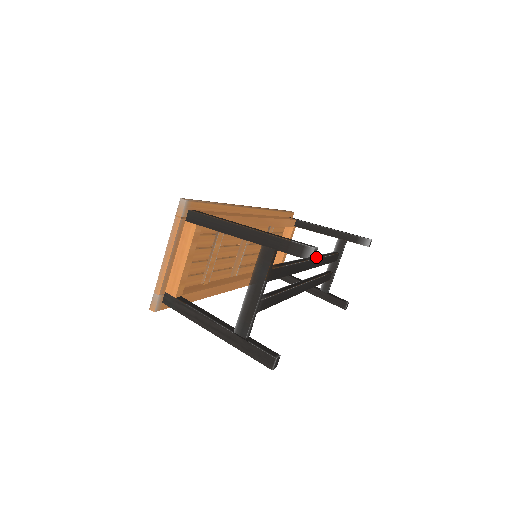
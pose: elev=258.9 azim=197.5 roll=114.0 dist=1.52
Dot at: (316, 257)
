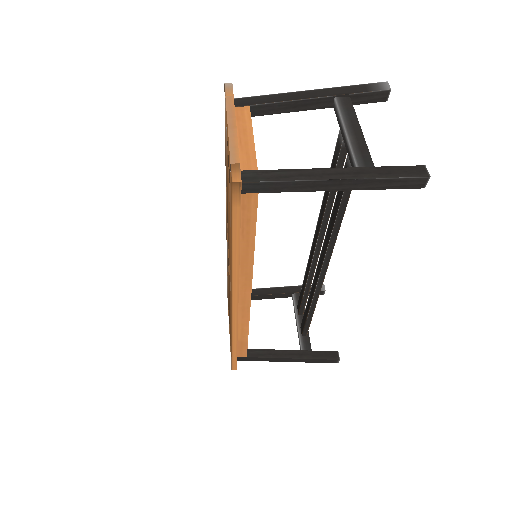
Dot at: occluded
